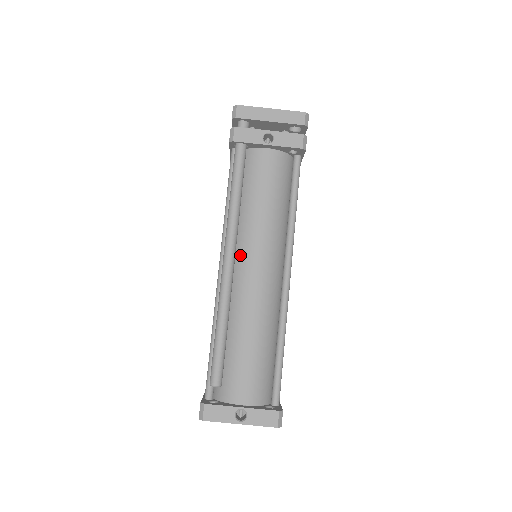
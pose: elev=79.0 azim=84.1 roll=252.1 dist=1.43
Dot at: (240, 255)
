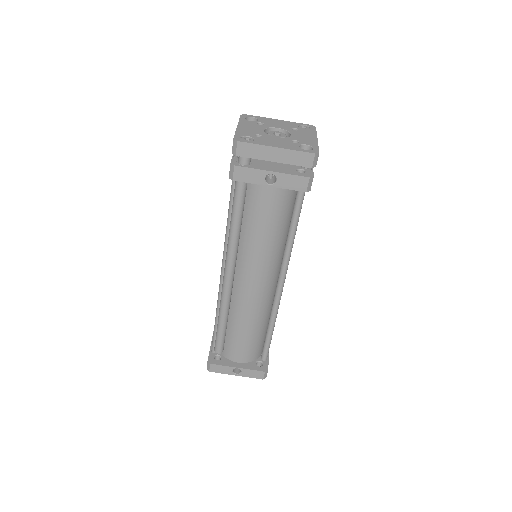
Dot at: (239, 270)
